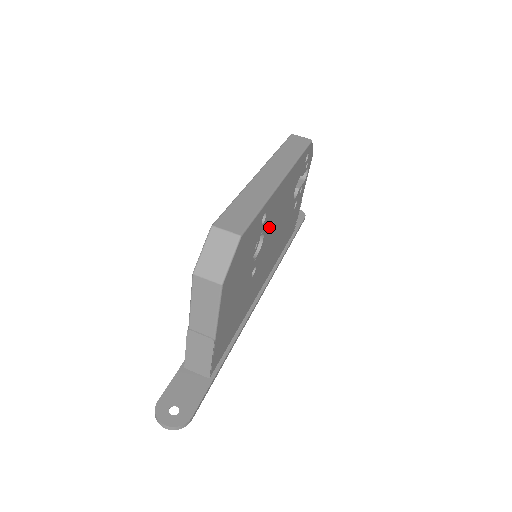
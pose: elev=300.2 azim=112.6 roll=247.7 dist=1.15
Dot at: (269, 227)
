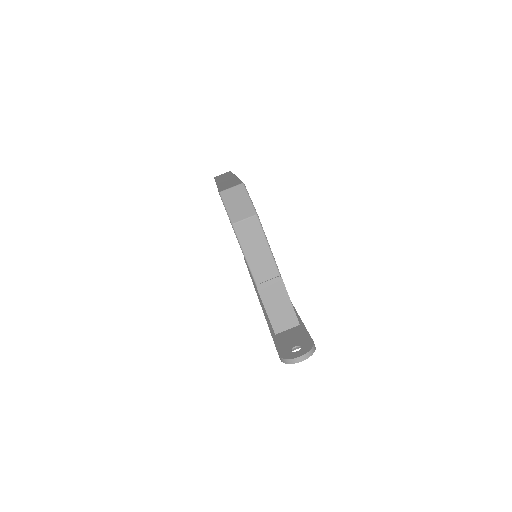
Dot at: occluded
